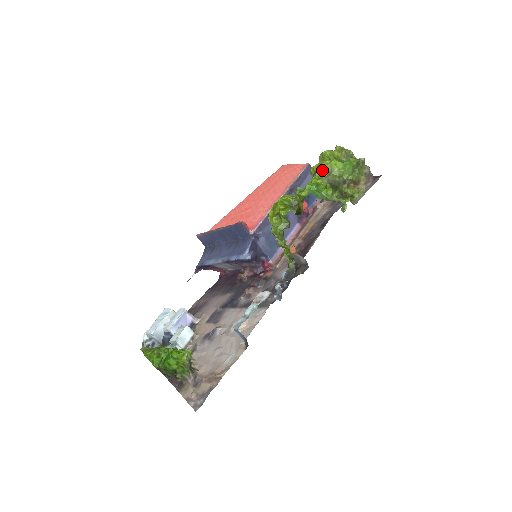
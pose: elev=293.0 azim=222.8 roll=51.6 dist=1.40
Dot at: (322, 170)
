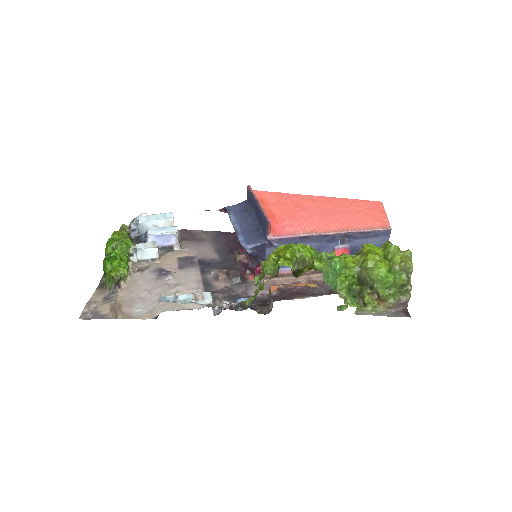
Dot at: (365, 259)
